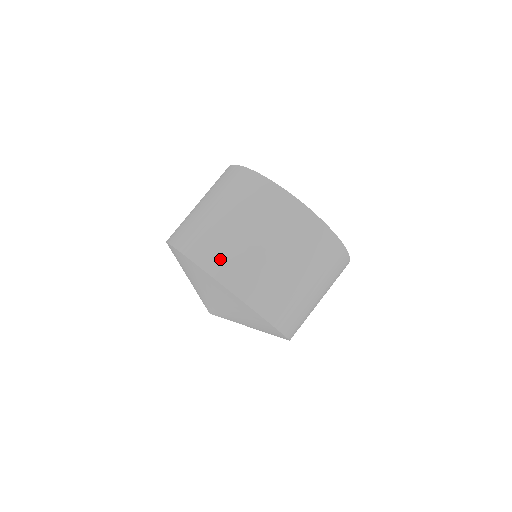
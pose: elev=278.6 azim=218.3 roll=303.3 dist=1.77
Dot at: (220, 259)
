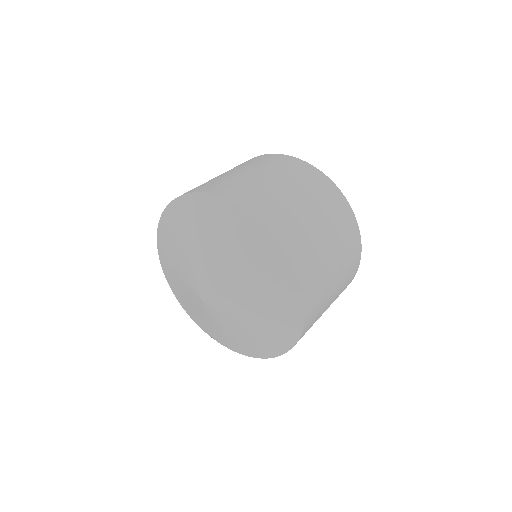
Dot at: (237, 190)
